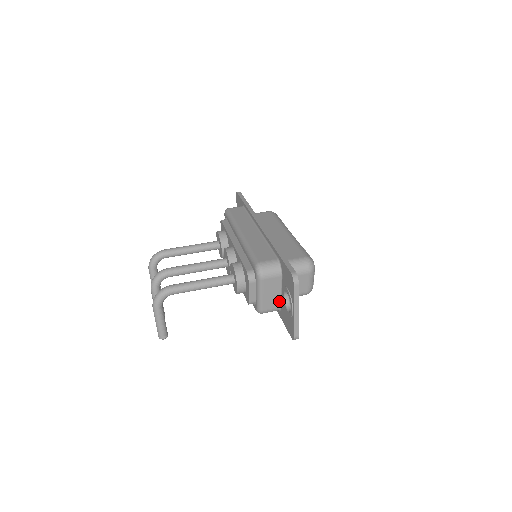
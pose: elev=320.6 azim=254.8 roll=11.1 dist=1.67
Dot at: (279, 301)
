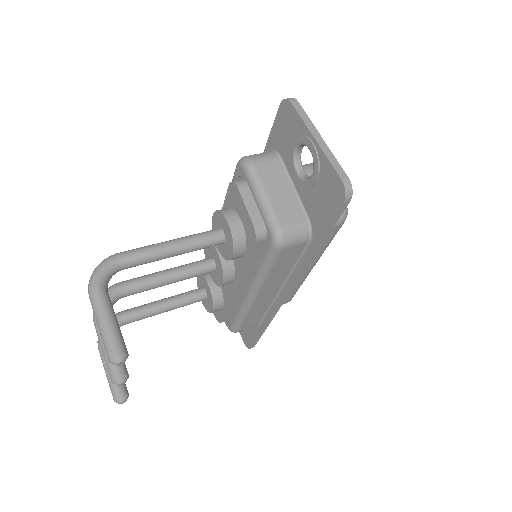
Dot at: (299, 207)
